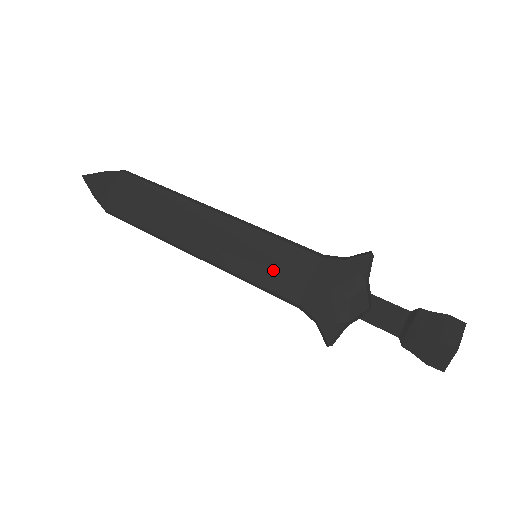
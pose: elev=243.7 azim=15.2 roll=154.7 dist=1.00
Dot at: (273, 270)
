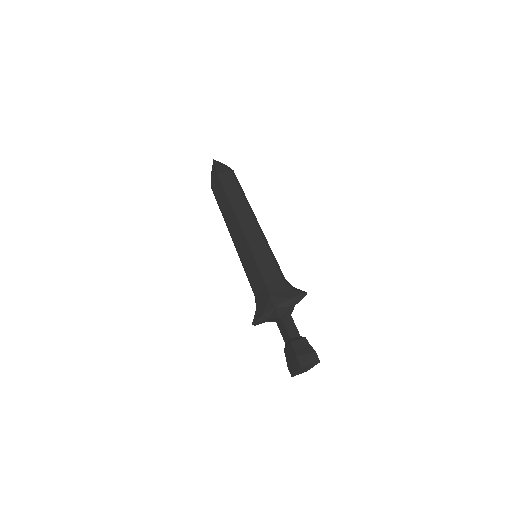
Dot at: (255, 268)
